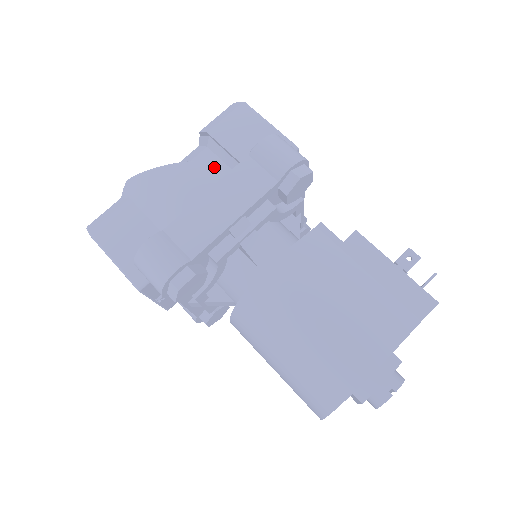
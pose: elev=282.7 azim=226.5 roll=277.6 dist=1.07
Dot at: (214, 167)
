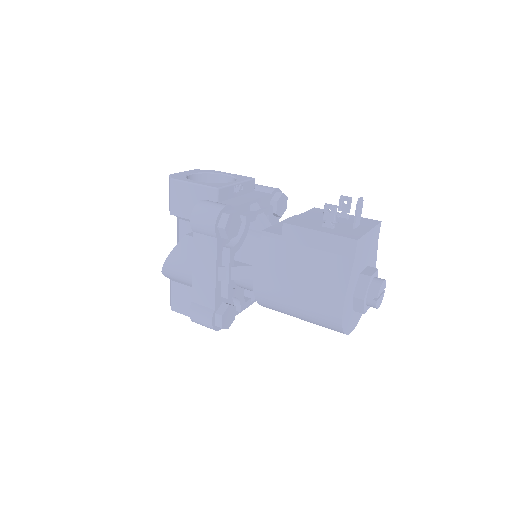
Dot at: (188, 241)
